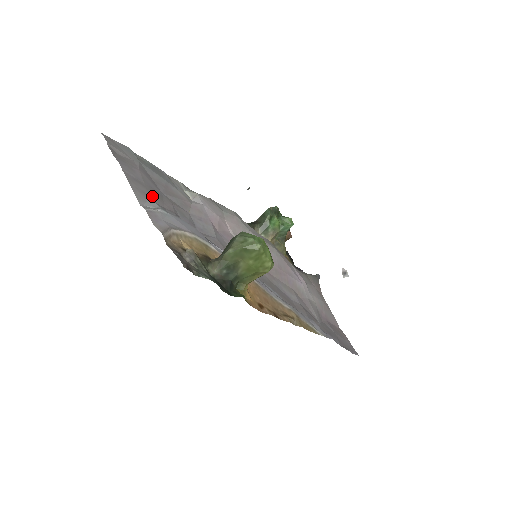
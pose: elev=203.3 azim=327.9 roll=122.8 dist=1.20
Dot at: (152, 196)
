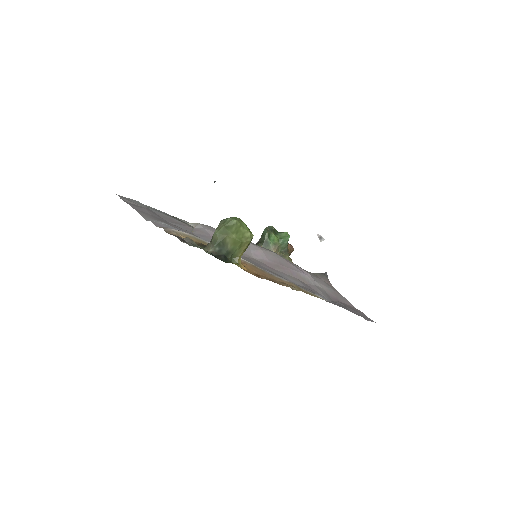
Dot at: (157, 220)
